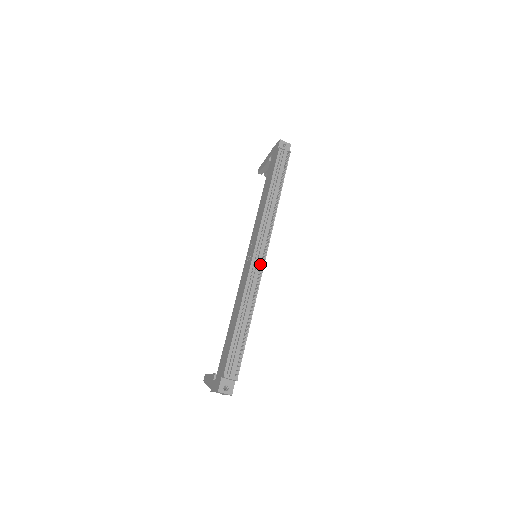
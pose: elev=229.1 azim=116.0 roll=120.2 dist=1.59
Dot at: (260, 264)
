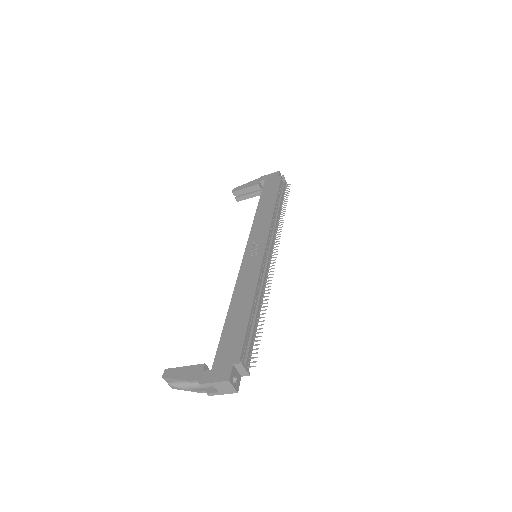
Dot at: (268, 263)
